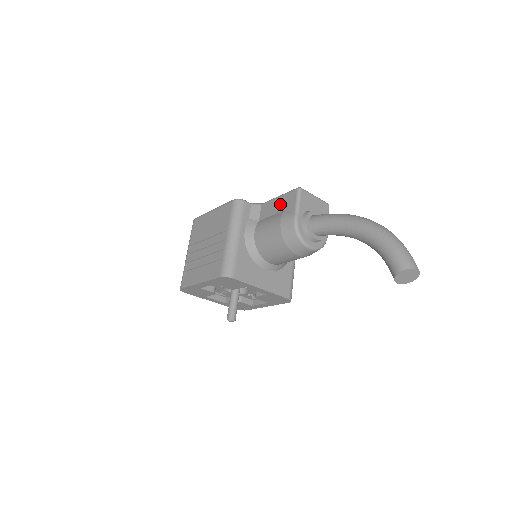
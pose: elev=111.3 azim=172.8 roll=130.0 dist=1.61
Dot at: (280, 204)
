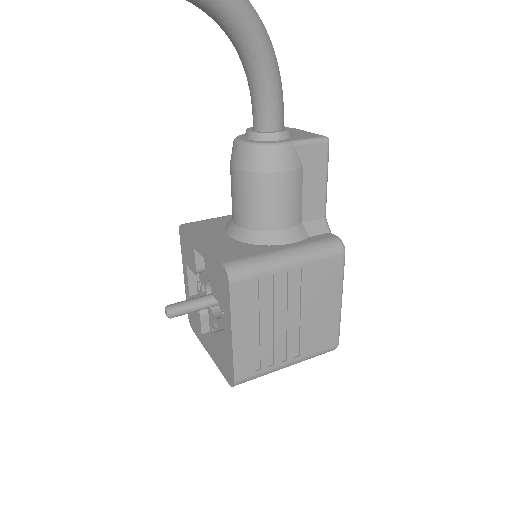
Dot at: occluded
